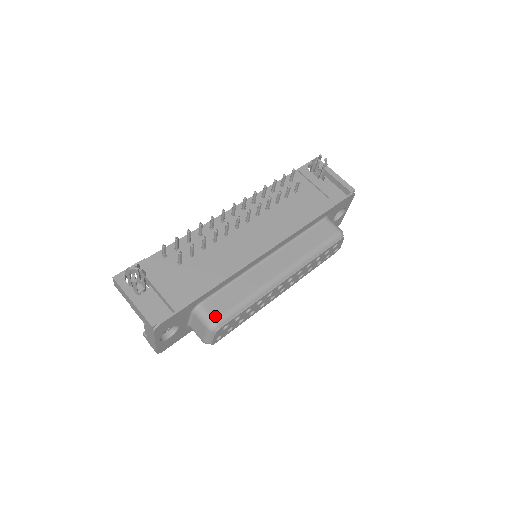
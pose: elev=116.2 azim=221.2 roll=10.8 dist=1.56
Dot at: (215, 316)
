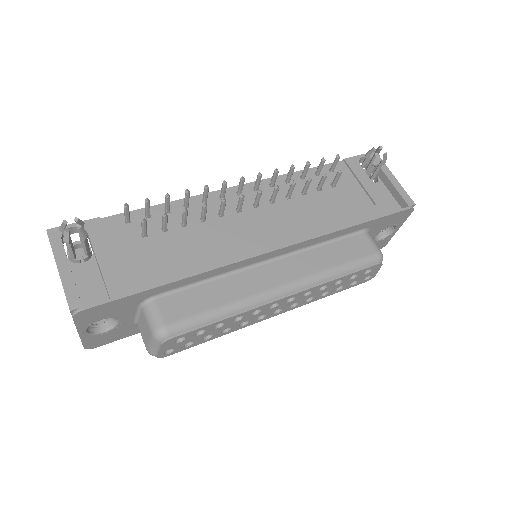
Dot at: (167, 320)
